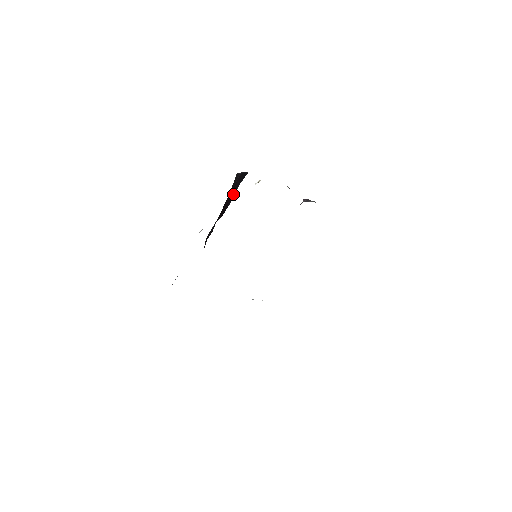
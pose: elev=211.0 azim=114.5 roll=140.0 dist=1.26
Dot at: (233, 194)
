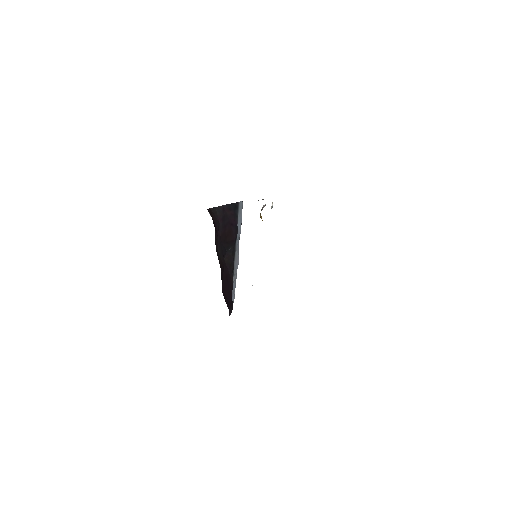
Dot at: (233, 222)
